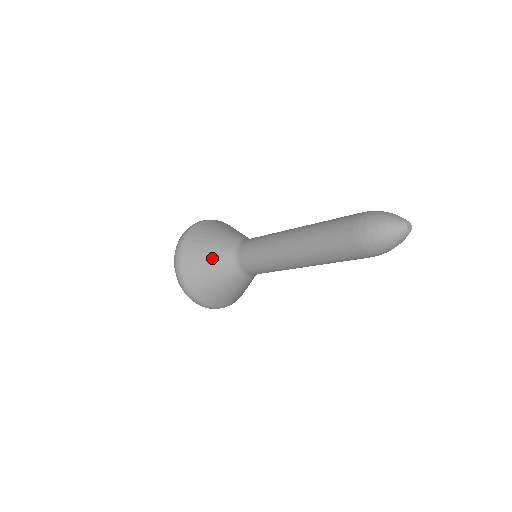
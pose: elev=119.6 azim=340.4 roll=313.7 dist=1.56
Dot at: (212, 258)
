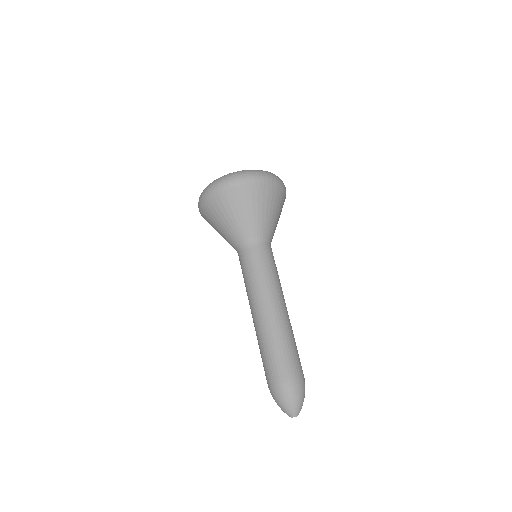
Dot at: (229, 225)
